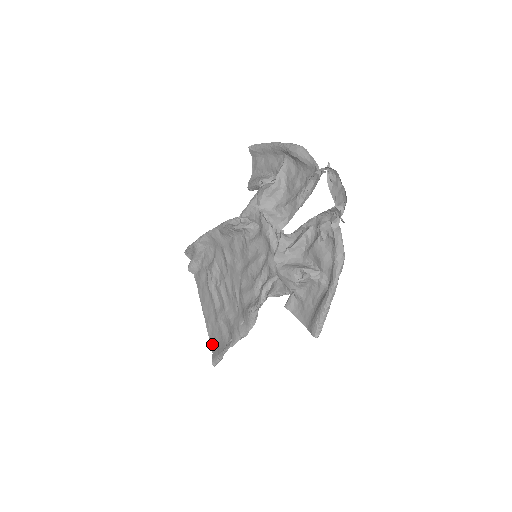
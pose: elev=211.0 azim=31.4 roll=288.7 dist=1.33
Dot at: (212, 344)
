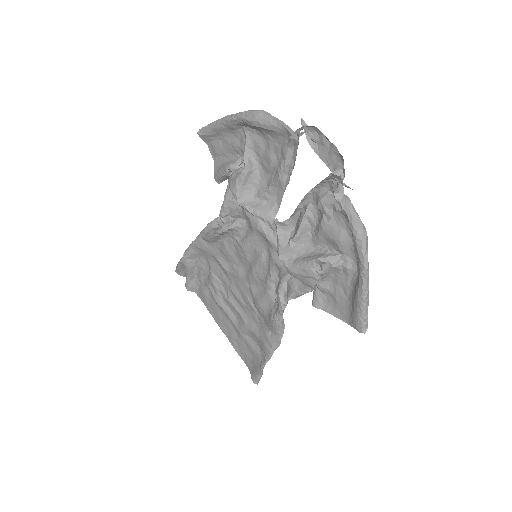
Dot at: (245, 361)
